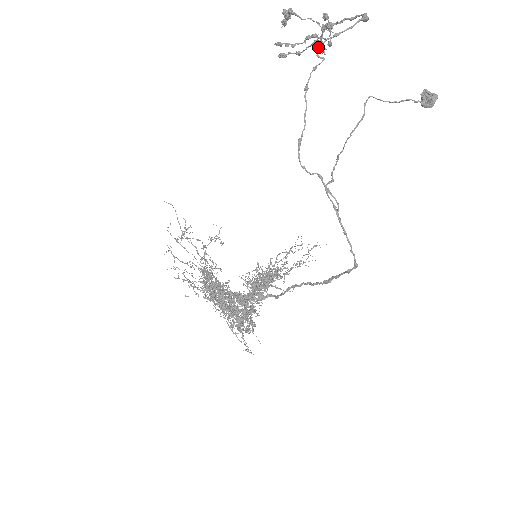
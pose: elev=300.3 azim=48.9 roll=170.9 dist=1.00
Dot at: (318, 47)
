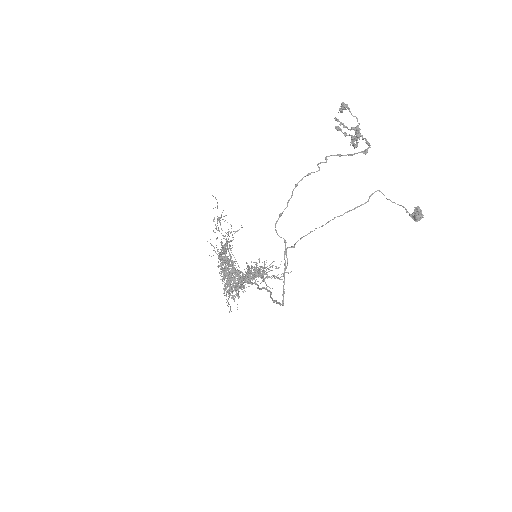
Dot at: (353, 140)
